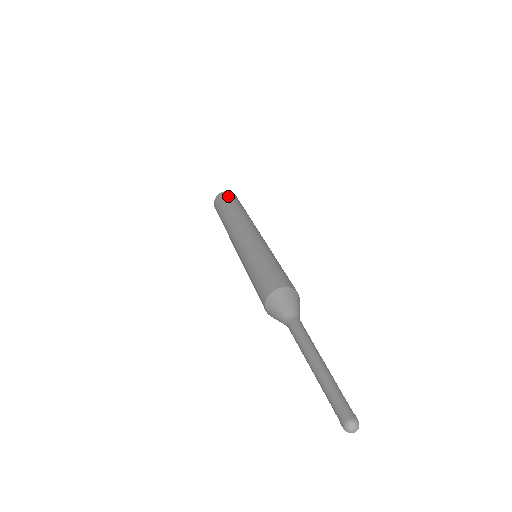
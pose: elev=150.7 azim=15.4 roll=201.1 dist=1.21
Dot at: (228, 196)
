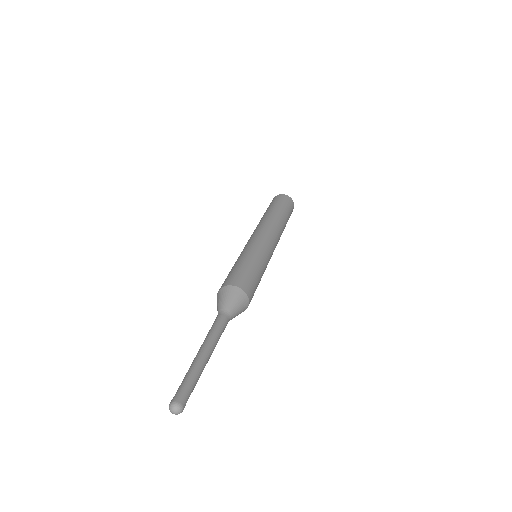
Dot at: (281, 199)
